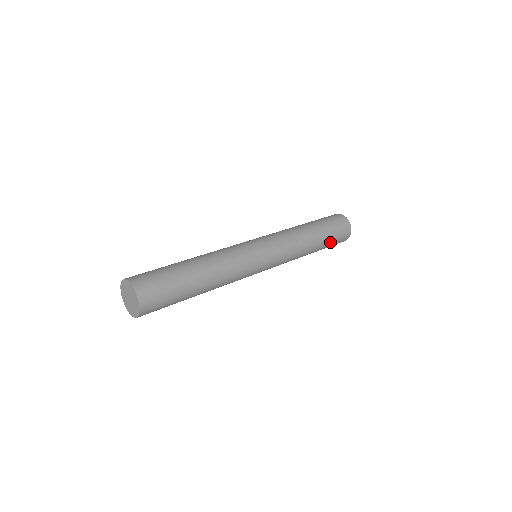
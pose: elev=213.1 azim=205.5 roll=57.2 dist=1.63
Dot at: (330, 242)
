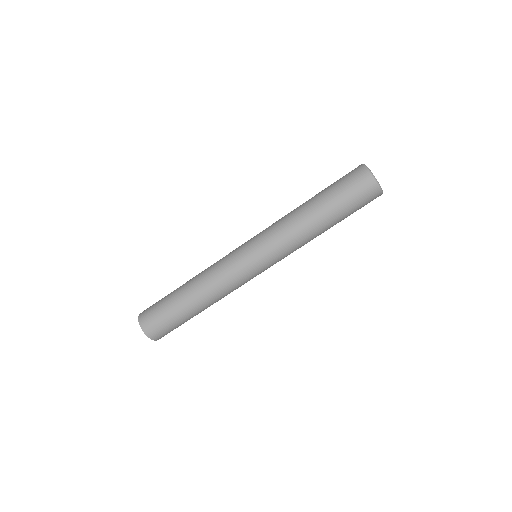
Dot at: (344, 208)
